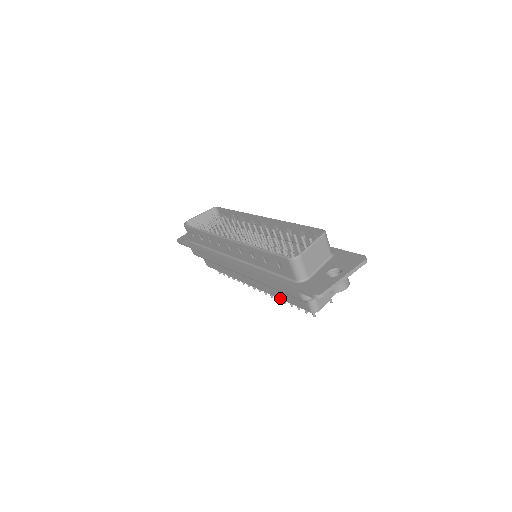
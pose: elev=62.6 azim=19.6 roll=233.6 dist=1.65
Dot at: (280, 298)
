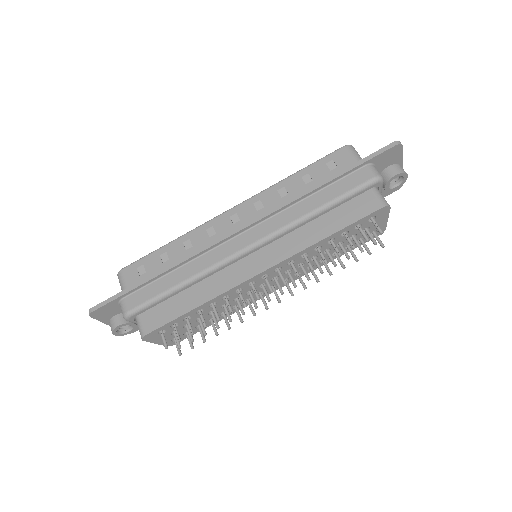
Dot at: (327, 235)
